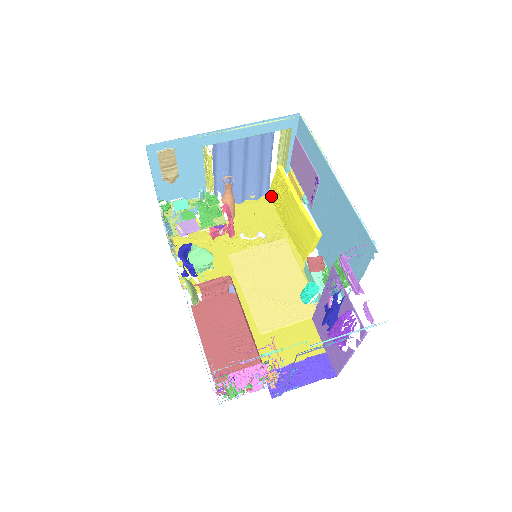
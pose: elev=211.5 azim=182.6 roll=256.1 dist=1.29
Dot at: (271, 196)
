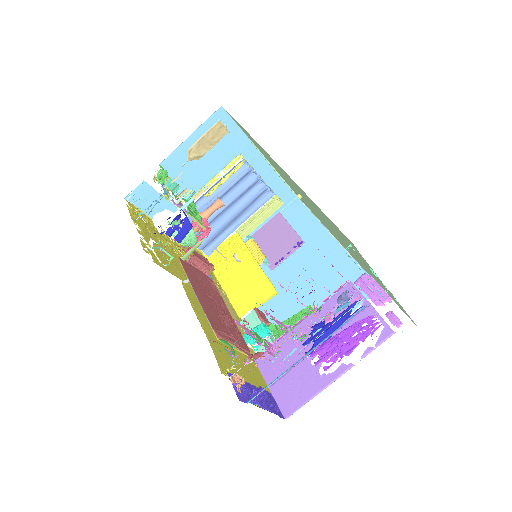
Dot at: (209, 256)
